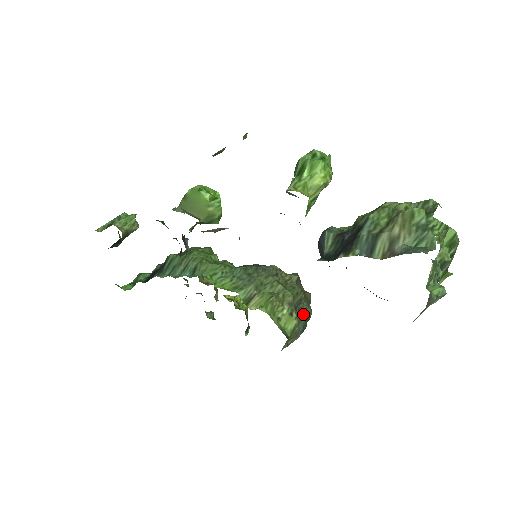
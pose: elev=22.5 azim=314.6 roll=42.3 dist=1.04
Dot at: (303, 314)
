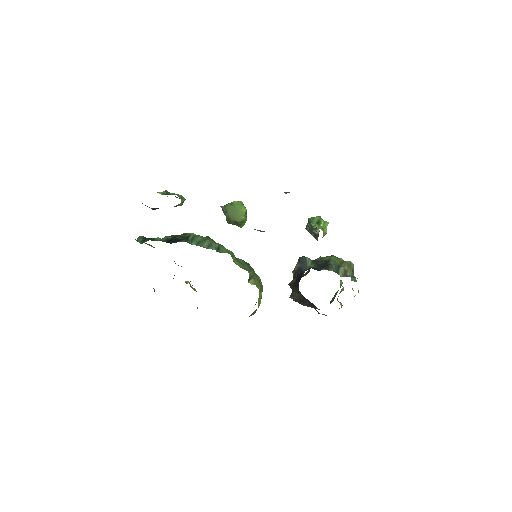
Dot at: occluded
